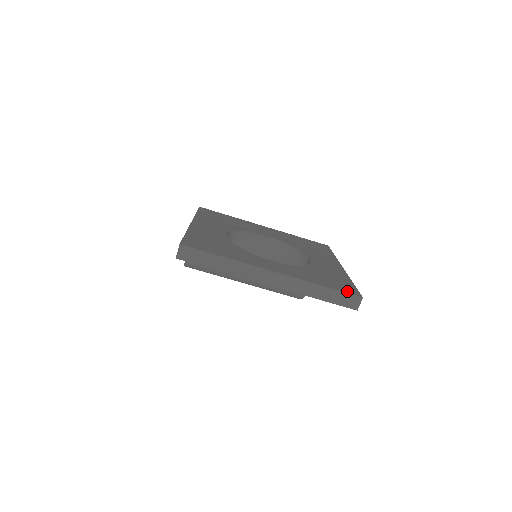
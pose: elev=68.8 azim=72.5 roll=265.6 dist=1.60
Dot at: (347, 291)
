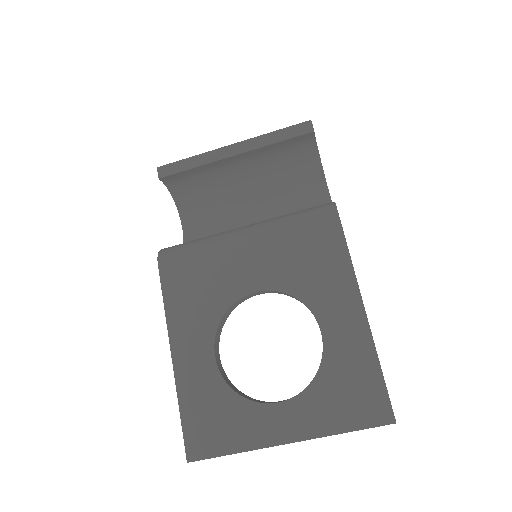
Dot at: (376, 421)
